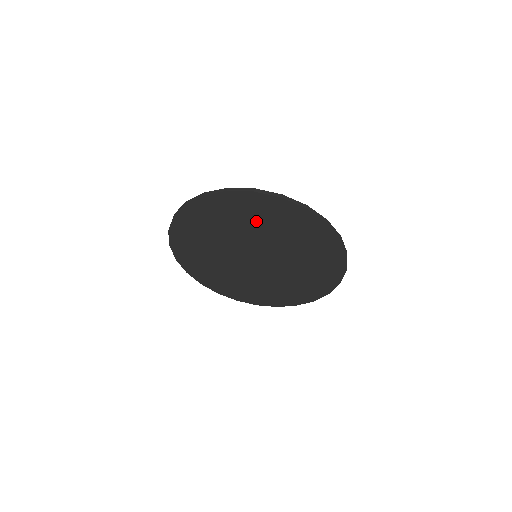
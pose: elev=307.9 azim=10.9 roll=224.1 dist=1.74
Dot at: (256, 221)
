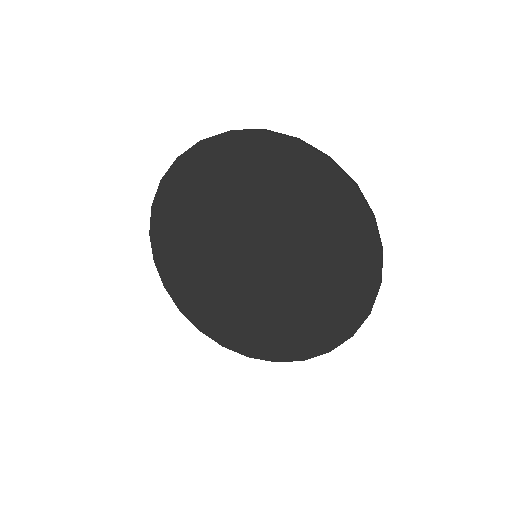
Dot at: (199, 210)
